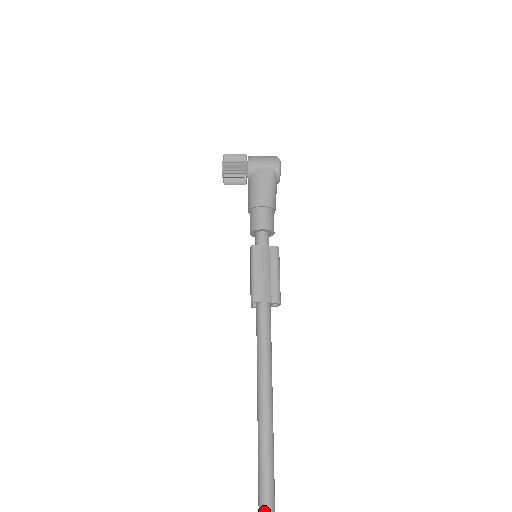
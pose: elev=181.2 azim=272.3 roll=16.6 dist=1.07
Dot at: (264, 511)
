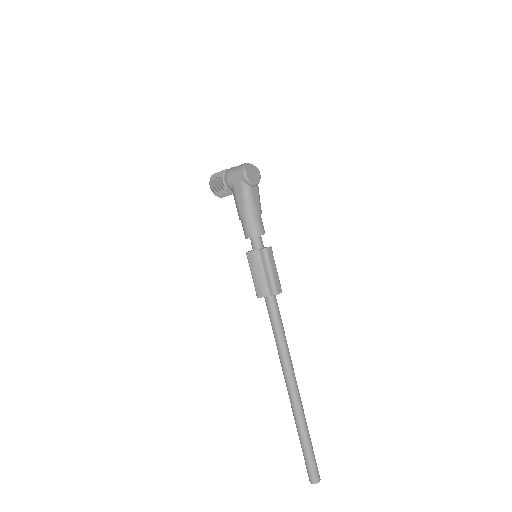
Dot at: (298, 430)
